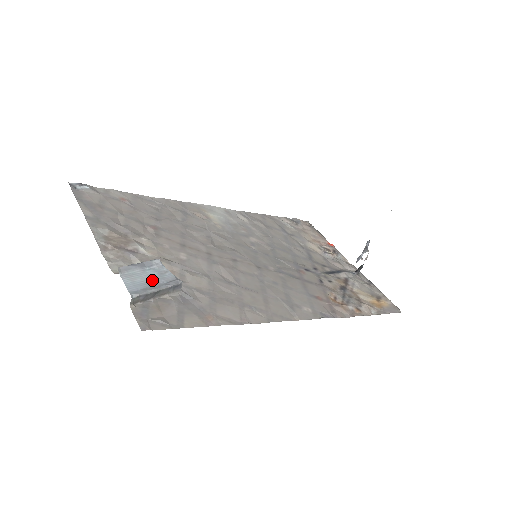
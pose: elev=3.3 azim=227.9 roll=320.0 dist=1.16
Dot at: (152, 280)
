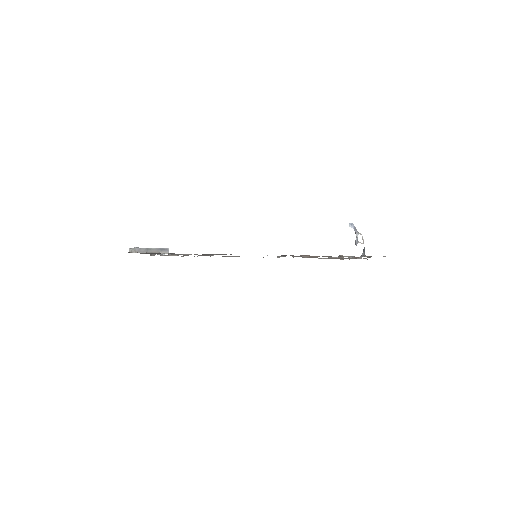
Dot at: occluded
